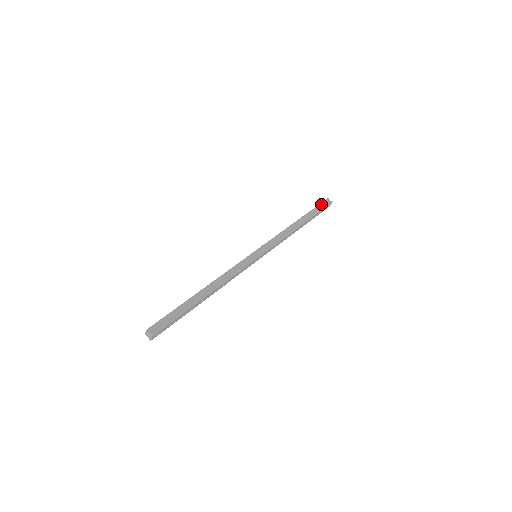
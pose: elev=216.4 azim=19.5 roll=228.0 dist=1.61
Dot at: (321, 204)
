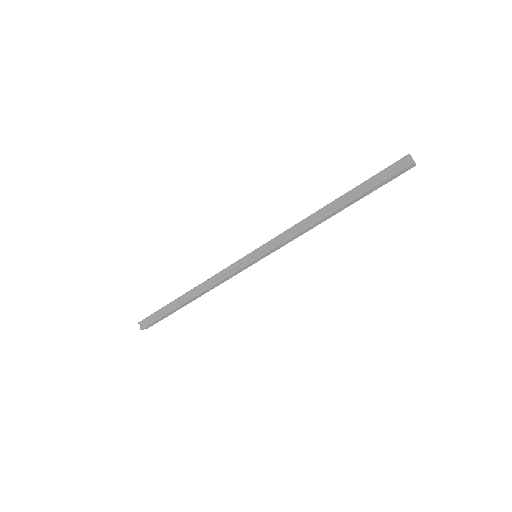
Dot at: (387, 169)
